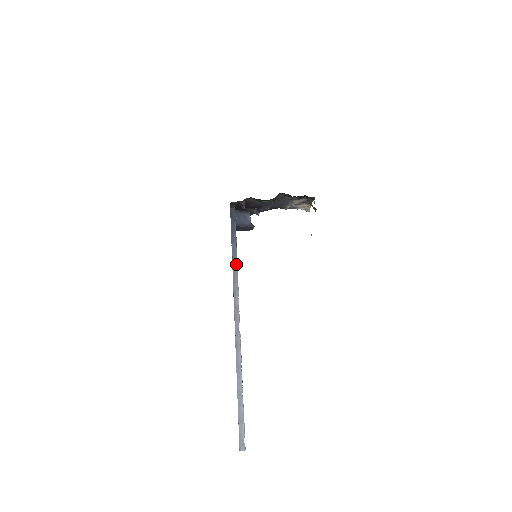
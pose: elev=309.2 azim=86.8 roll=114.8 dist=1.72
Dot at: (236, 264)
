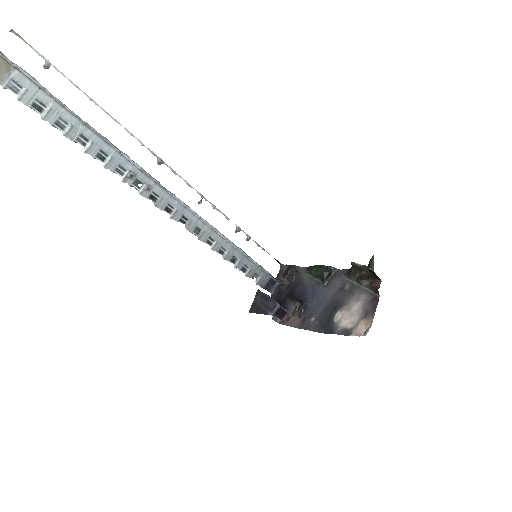
Dot at: (230, 241)
